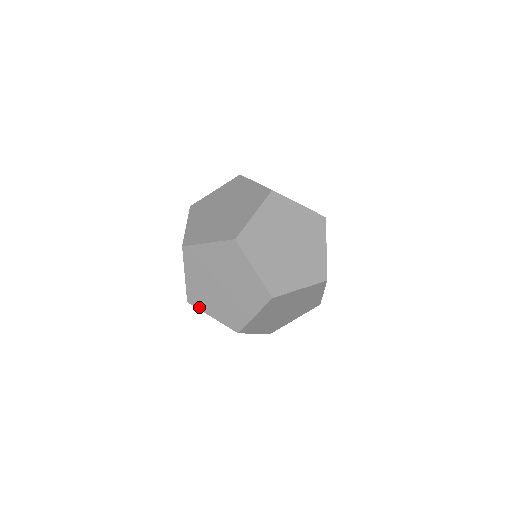
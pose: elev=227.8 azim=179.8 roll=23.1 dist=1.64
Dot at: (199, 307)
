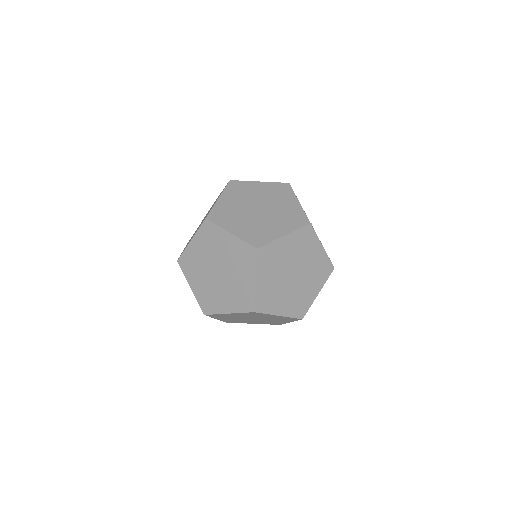
Dot at: (185, 272)
